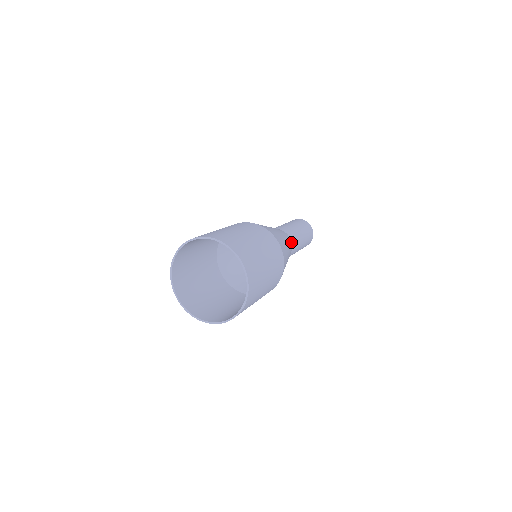
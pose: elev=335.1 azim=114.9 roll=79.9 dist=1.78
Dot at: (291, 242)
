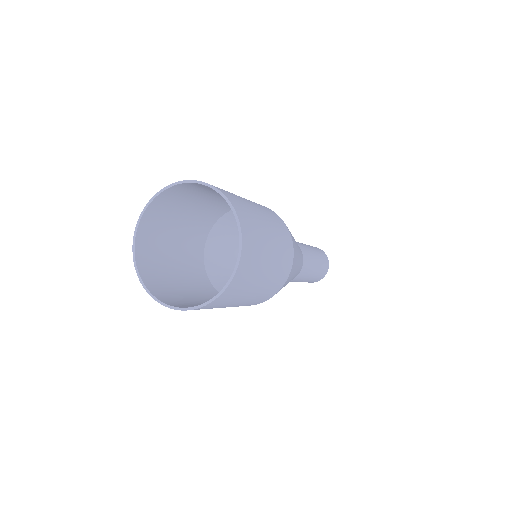
Dot at: occluded
